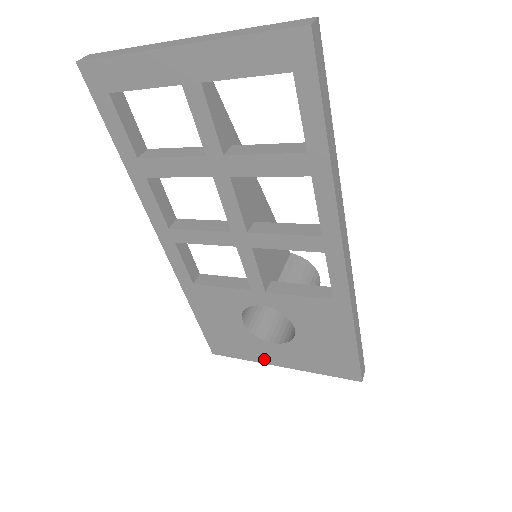
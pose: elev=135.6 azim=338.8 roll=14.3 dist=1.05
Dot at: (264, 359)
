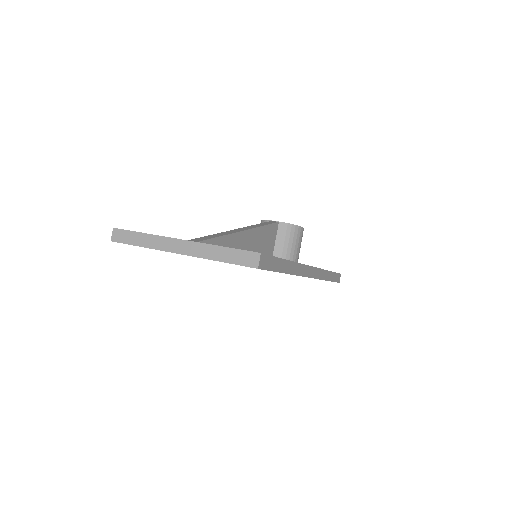
Dot at: occluded
